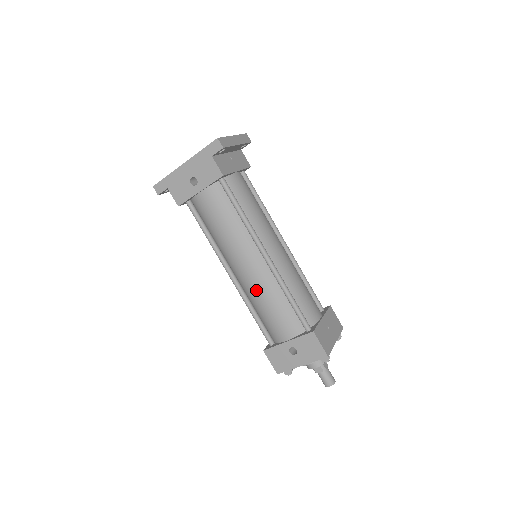
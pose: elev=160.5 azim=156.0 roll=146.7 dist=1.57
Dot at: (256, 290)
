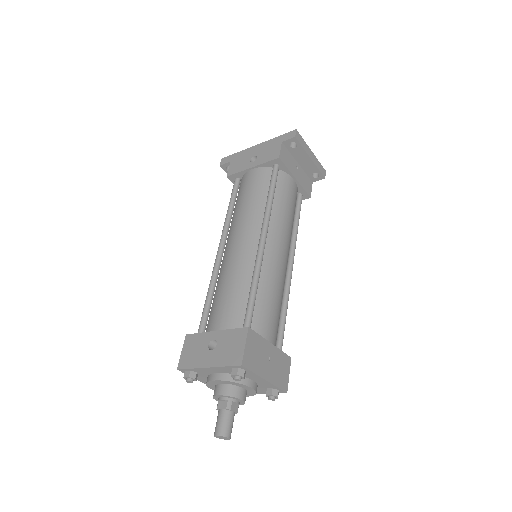
Dot at: (229, 267)
